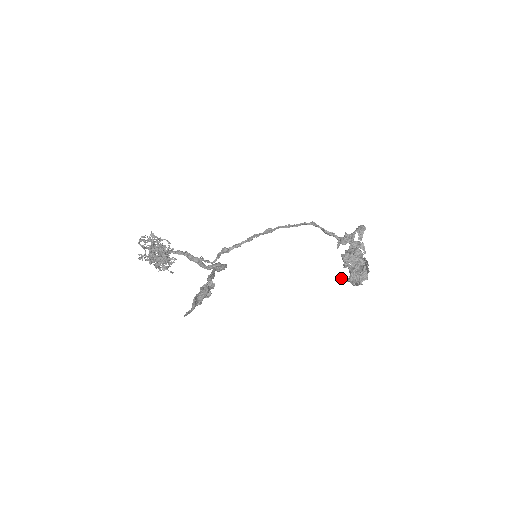
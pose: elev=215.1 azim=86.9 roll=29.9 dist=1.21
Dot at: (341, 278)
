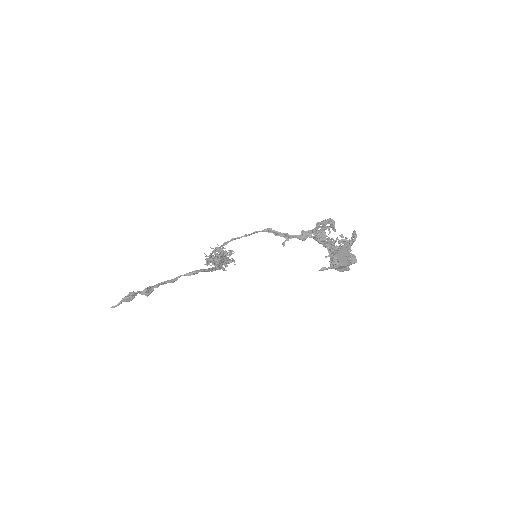
Dot at: occluded
